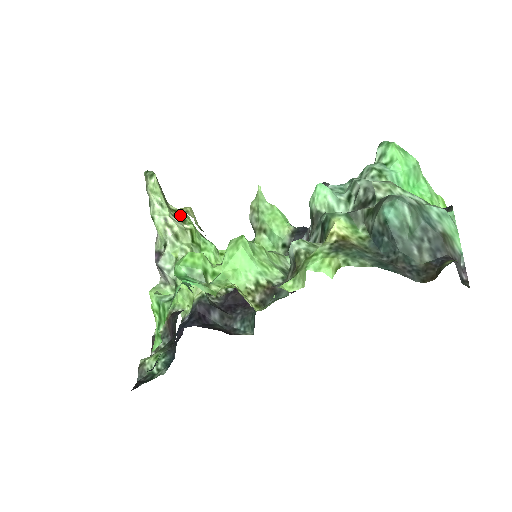
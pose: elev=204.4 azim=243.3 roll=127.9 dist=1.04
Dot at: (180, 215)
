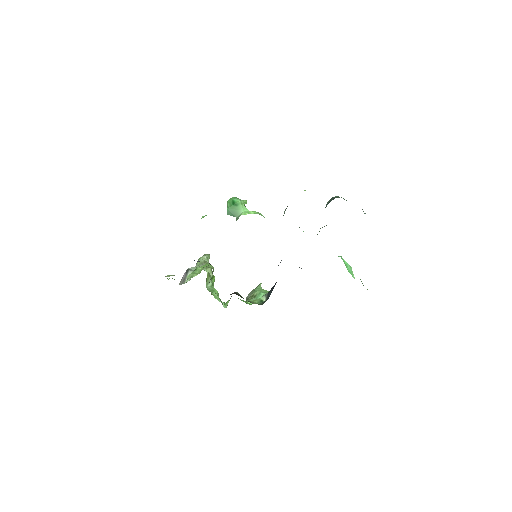
Dot at: occluded
